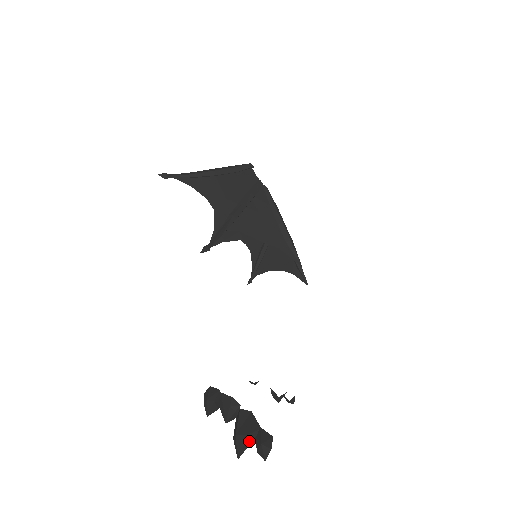
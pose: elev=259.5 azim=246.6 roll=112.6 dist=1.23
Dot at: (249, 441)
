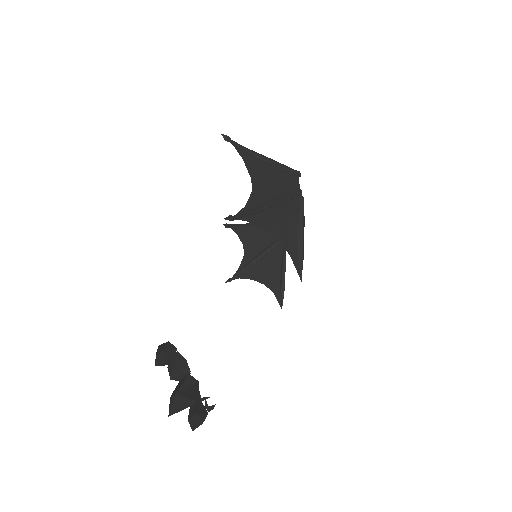
Dot at: (185, 406)
